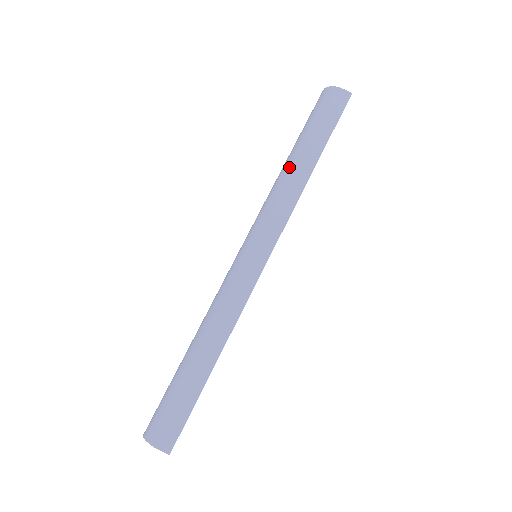
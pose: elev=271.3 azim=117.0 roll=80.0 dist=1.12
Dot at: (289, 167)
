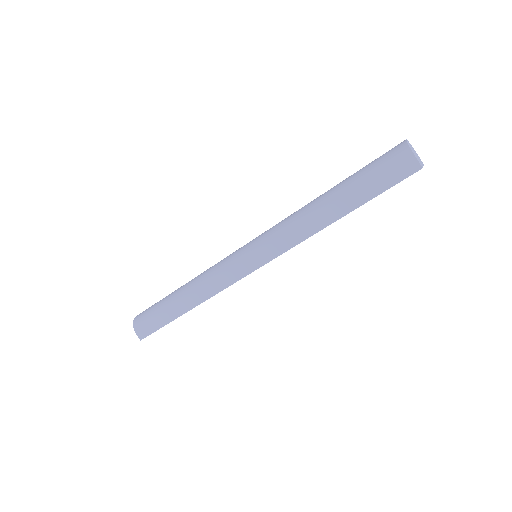
Dot at: (316, 206)
